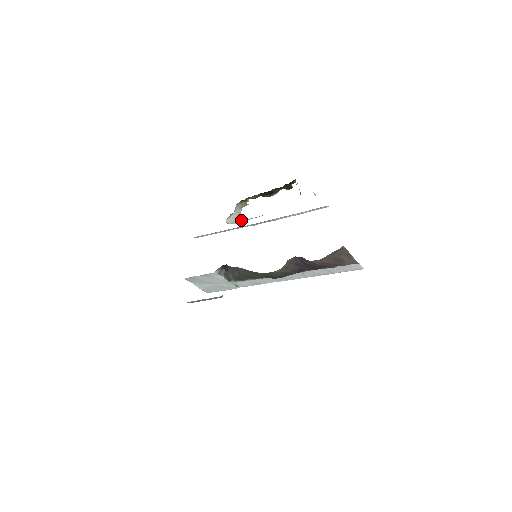
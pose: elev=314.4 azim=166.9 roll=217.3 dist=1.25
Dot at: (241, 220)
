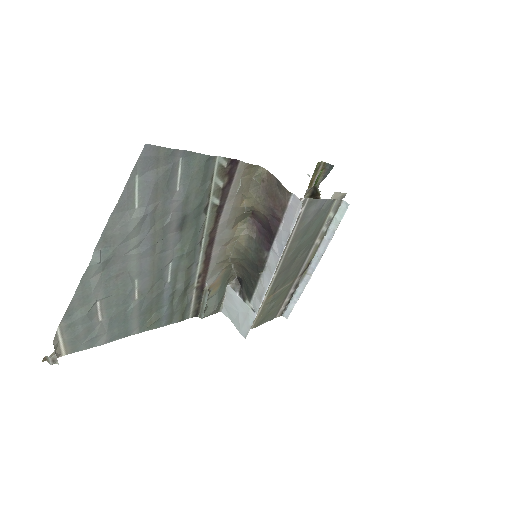
Dot at: occluded
